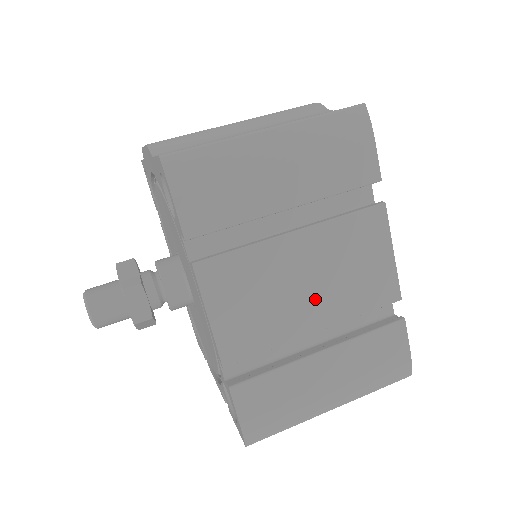
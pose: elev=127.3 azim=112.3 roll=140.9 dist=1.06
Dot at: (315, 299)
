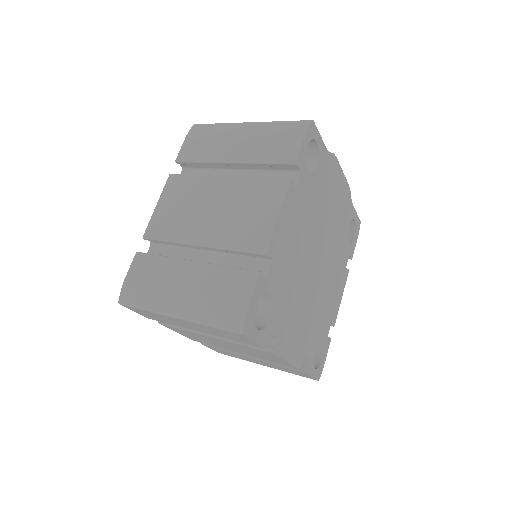
Dot at: (211, 222)
